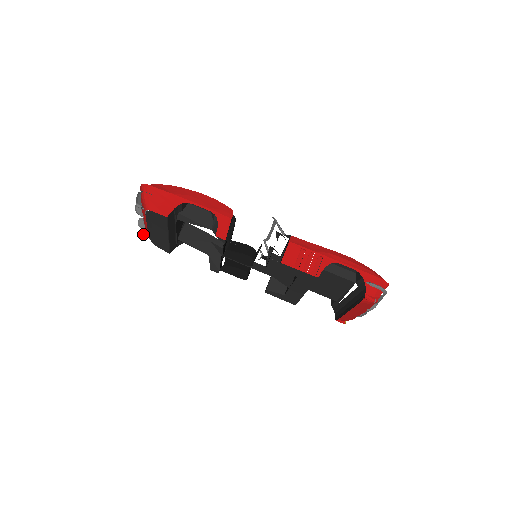
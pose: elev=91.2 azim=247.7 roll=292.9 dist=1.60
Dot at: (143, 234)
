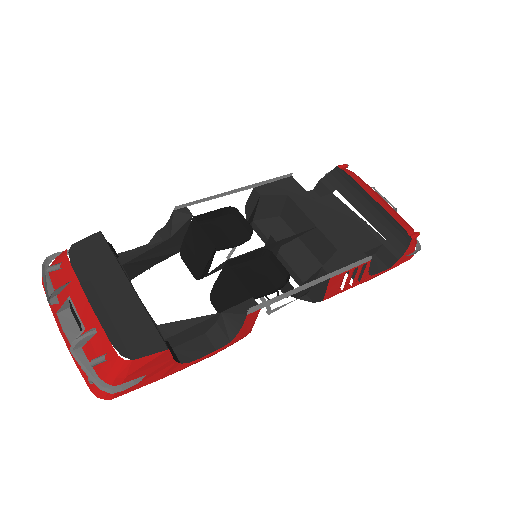
Dot at: occluded
